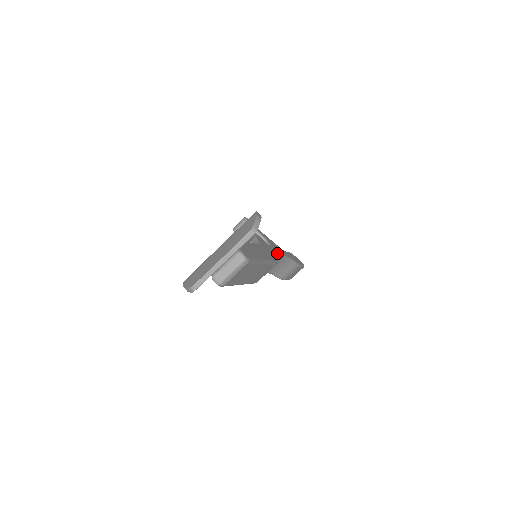
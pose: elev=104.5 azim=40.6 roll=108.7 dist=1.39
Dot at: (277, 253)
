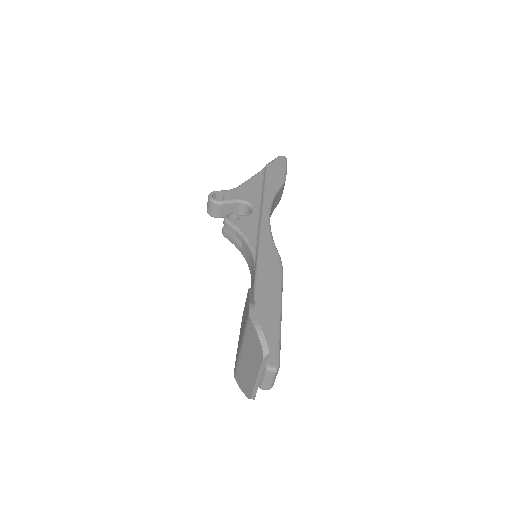
Dot at: (269, 229)
